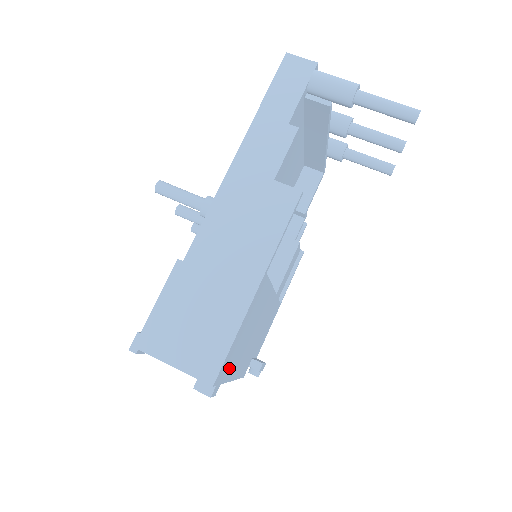
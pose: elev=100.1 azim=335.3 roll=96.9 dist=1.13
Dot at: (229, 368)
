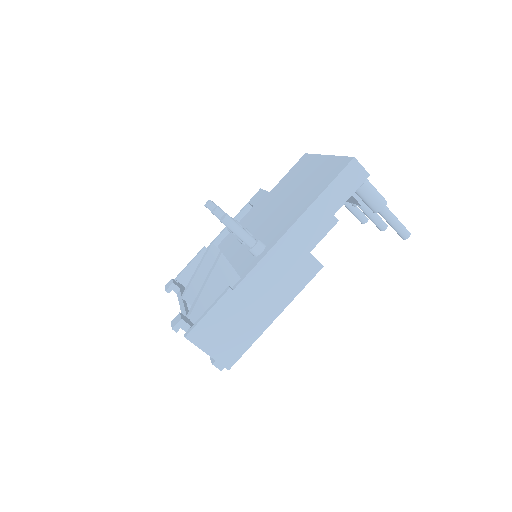
Dot at: occluded
